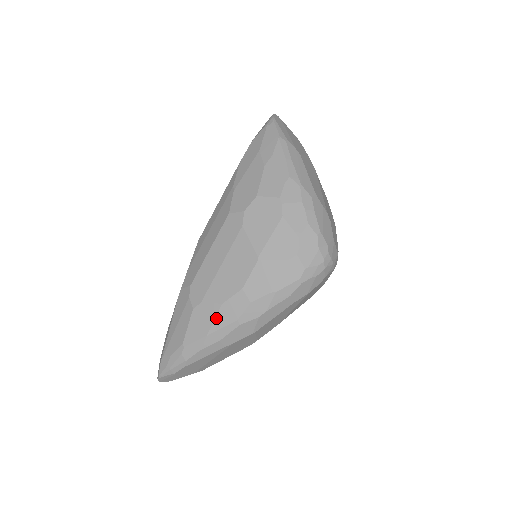
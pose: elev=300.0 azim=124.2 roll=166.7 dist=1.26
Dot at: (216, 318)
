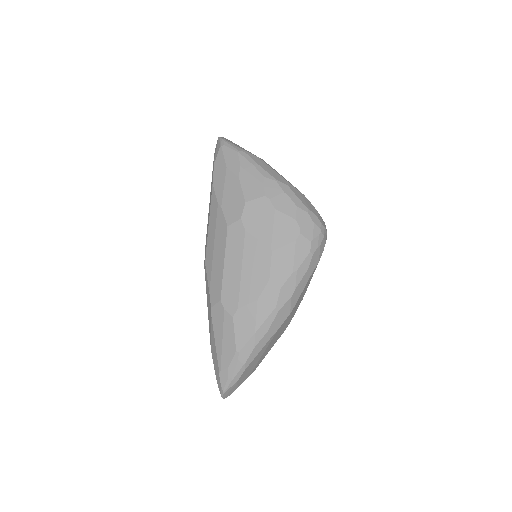
Dot at: (257, 314)
